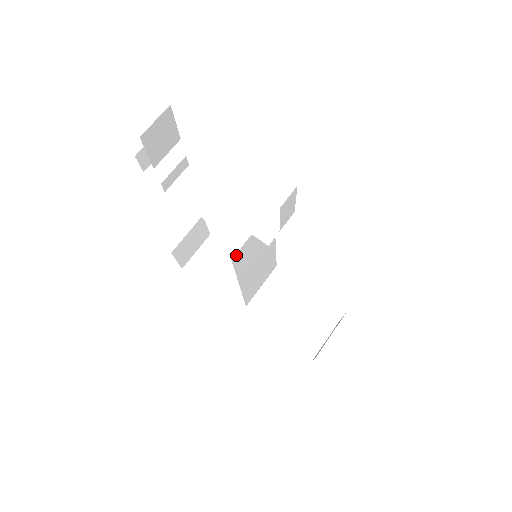
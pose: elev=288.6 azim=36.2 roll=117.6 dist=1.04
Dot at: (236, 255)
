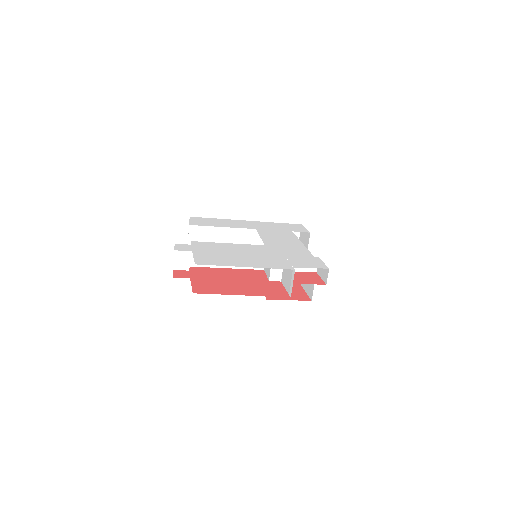
Dot at: occluded
